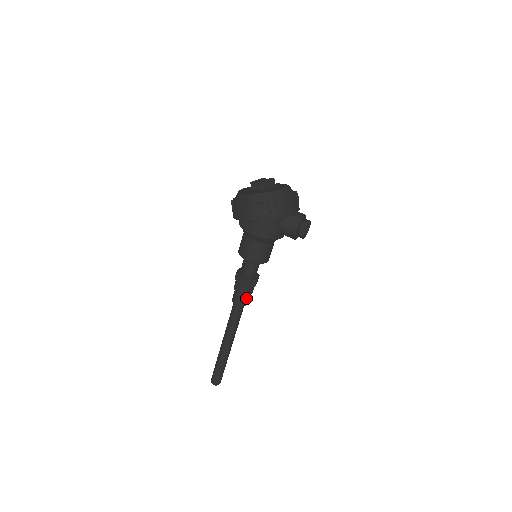
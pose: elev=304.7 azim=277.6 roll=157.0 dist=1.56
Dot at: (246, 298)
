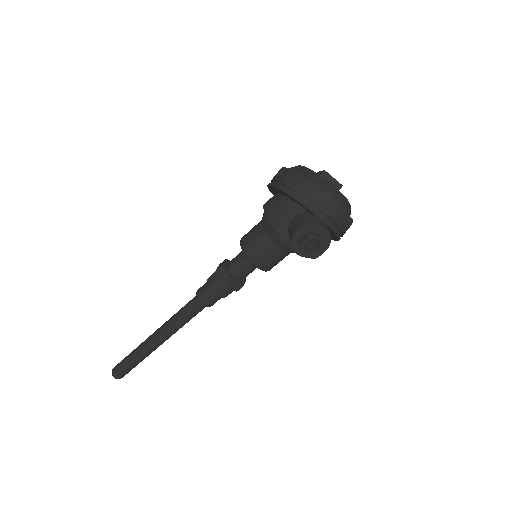
Dot at: (209, 293)
